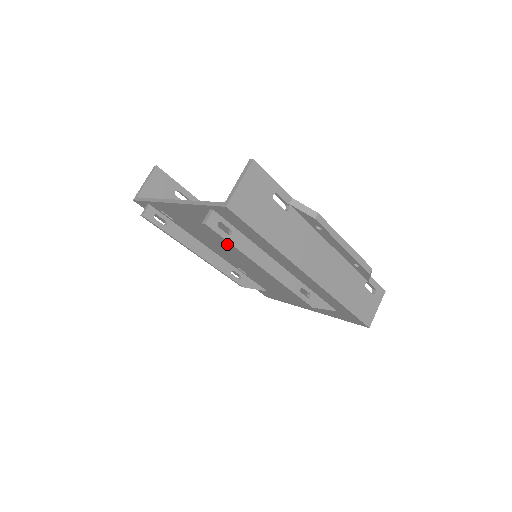
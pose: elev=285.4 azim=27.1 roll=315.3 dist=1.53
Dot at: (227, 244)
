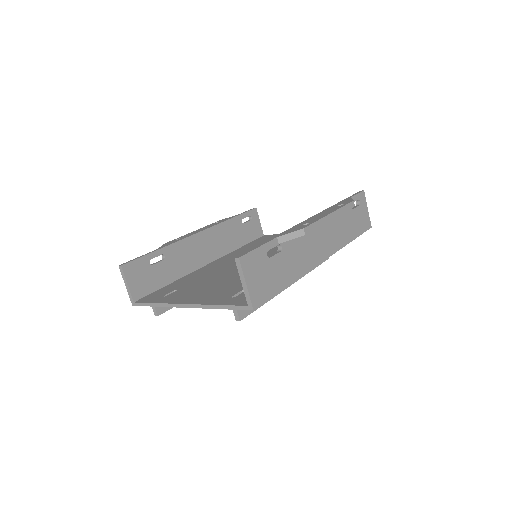
Dot at: occluded
